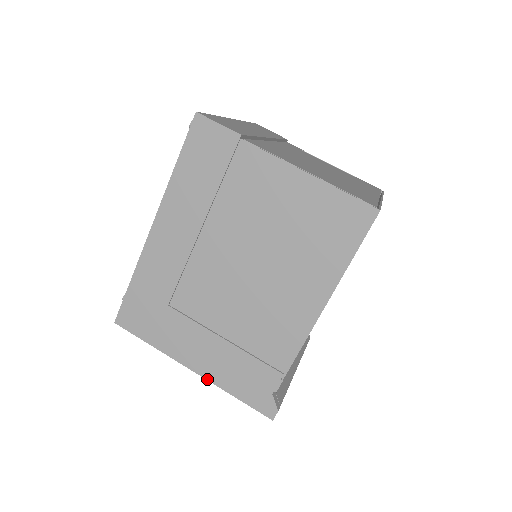
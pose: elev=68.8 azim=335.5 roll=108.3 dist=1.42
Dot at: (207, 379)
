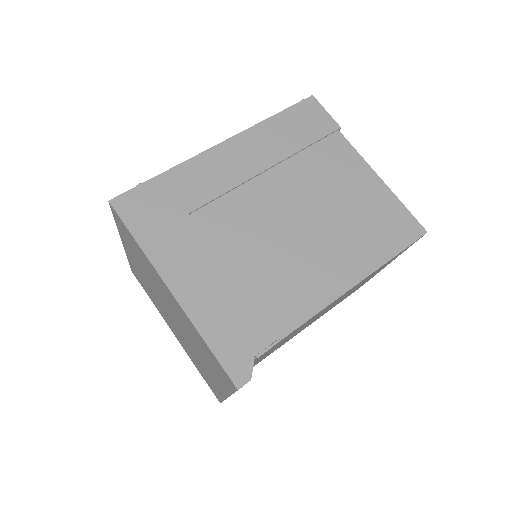
Dot at: (183, 308)
